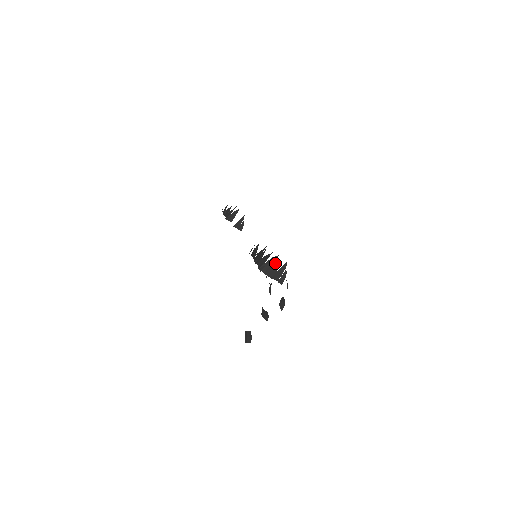
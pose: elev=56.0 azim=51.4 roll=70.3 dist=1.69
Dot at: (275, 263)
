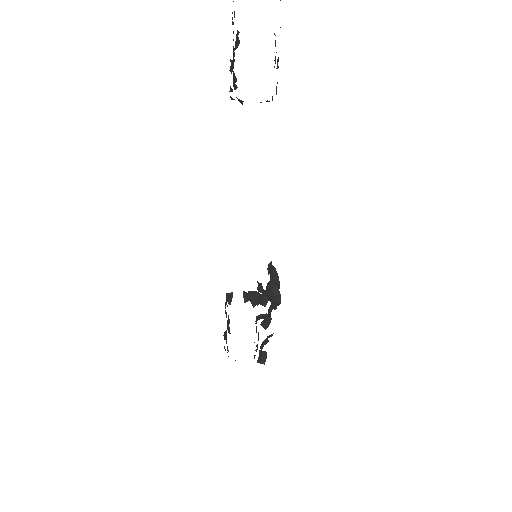
Dot at: occluded
